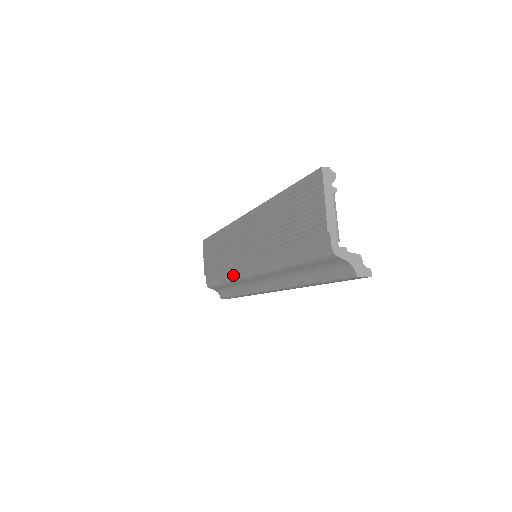
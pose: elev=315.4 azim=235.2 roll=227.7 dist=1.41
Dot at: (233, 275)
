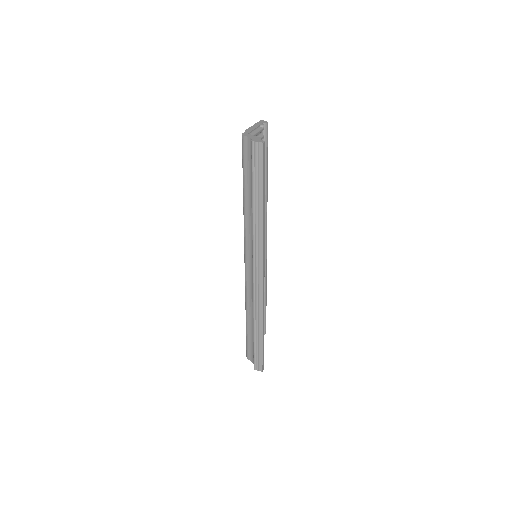
Dot at: occluded
